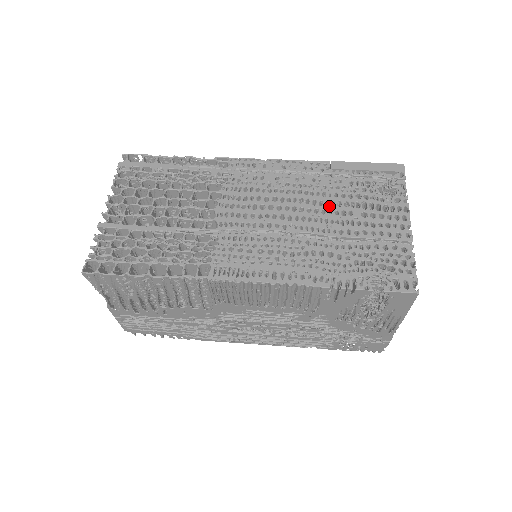
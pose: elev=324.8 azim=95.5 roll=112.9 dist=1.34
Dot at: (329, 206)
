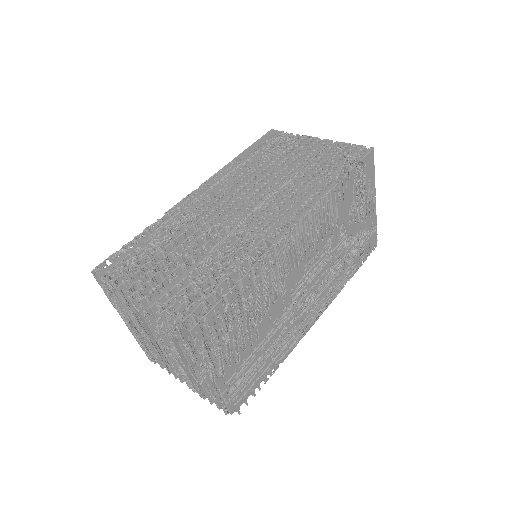
Dot at: (271, 167)
